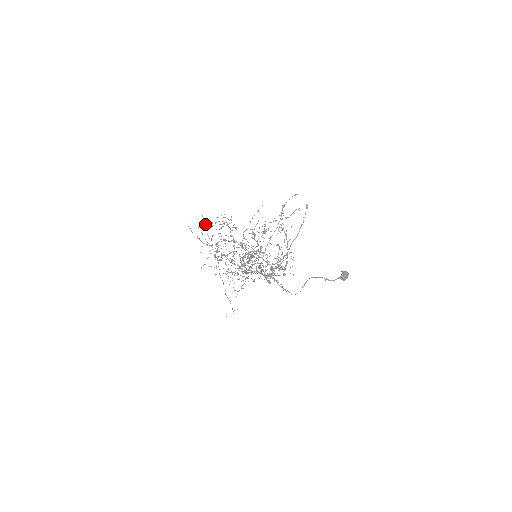
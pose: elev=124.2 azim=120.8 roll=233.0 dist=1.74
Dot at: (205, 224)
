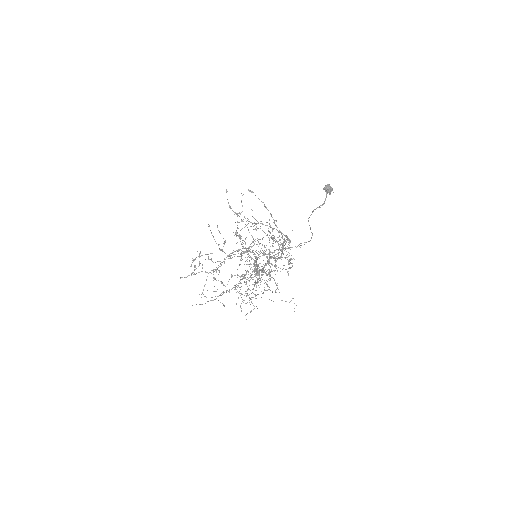
Dot at: occluded
